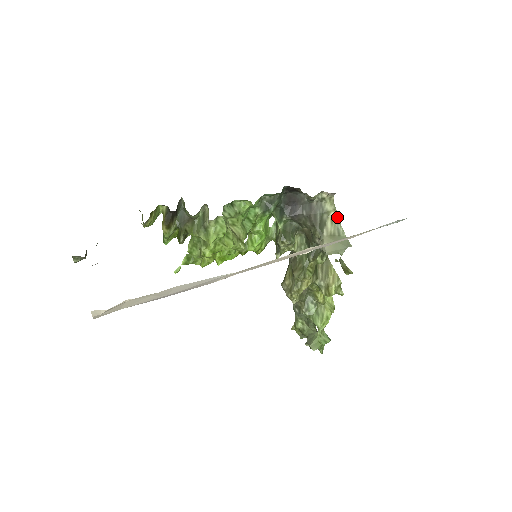
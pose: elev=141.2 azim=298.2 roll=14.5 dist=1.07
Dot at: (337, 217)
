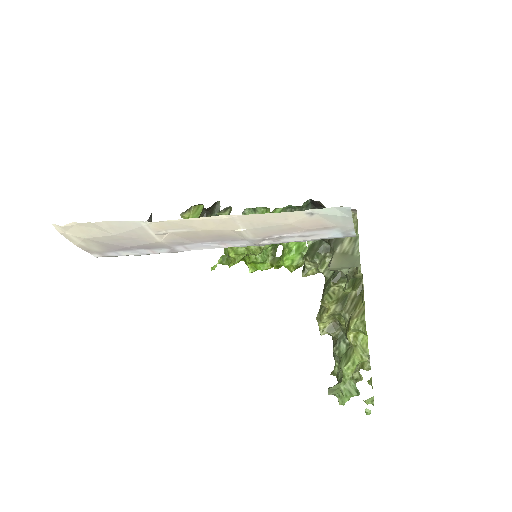
Dot at: (358, 237)
